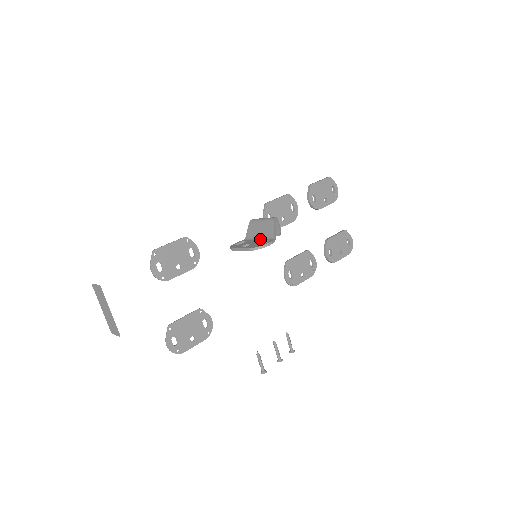
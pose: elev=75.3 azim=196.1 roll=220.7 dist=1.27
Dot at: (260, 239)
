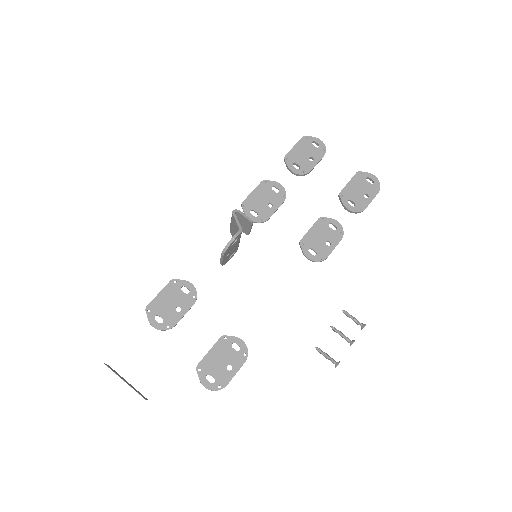
Dot at: occluded
